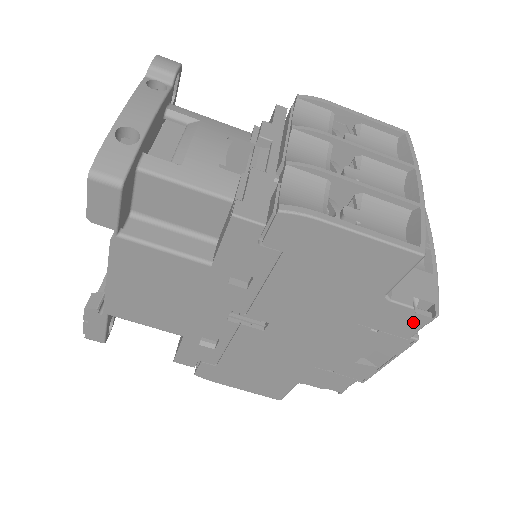
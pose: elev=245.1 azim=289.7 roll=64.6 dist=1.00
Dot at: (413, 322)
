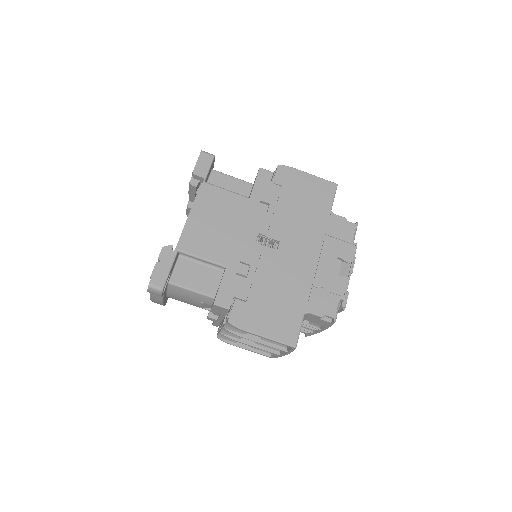
Dot at: (349, 229)
